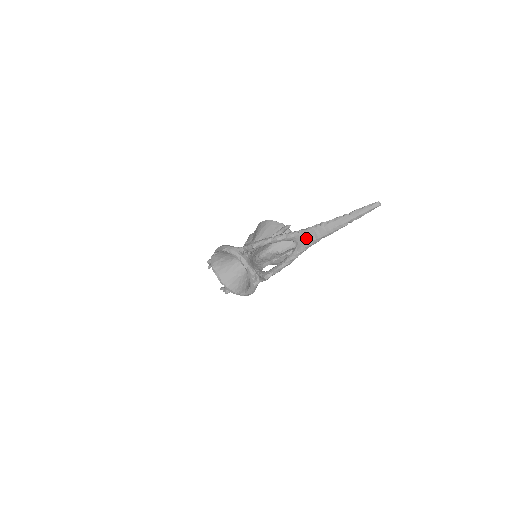
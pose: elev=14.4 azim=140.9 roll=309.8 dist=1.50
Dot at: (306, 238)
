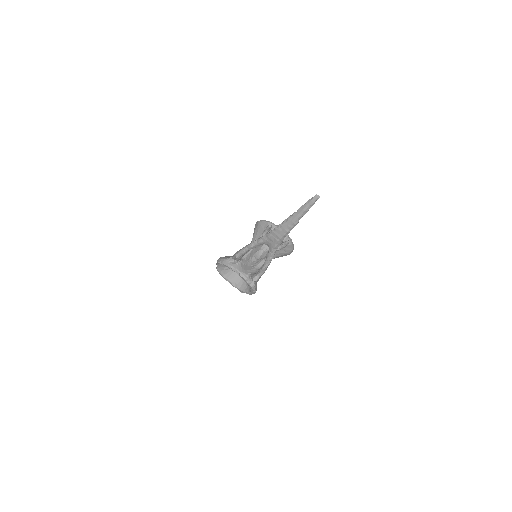
Dot at: (272, 241)
